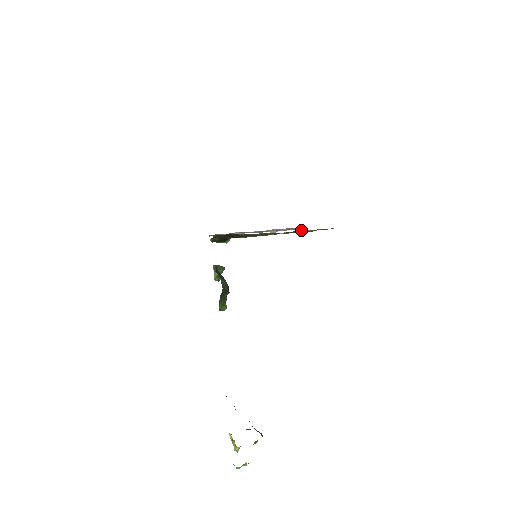
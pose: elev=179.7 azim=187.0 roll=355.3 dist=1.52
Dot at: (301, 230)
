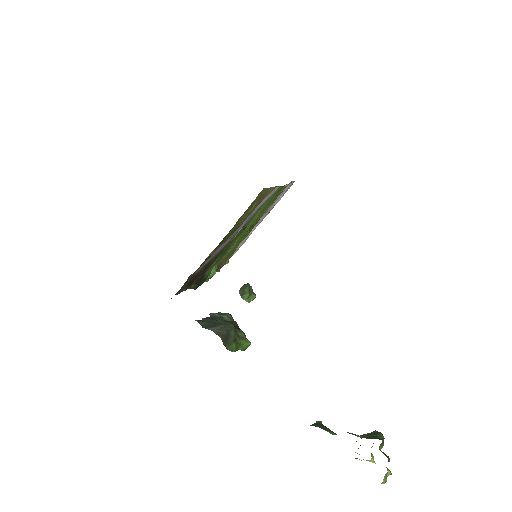
Dot at: occluded
